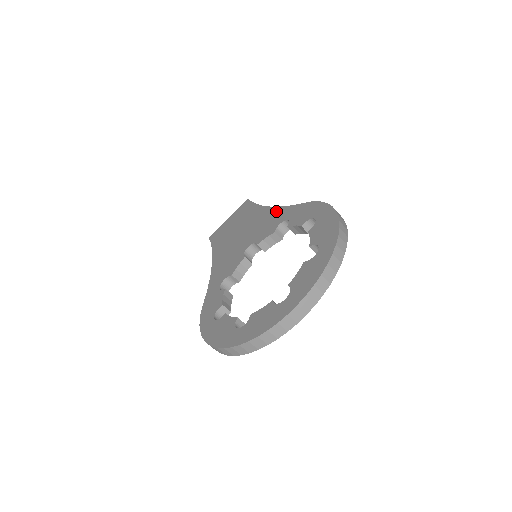
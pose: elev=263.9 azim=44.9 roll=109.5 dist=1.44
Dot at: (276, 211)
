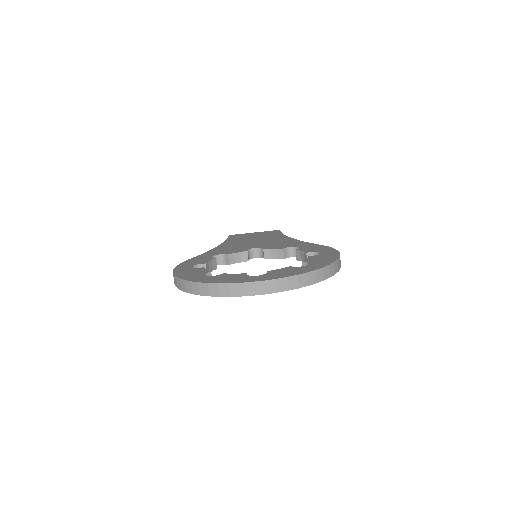
Dot at: (295, 241)
